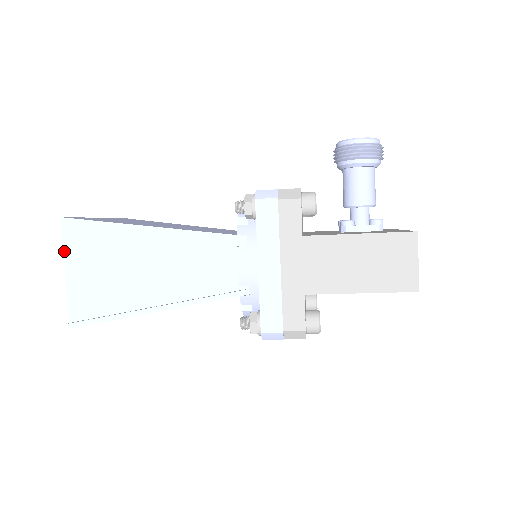
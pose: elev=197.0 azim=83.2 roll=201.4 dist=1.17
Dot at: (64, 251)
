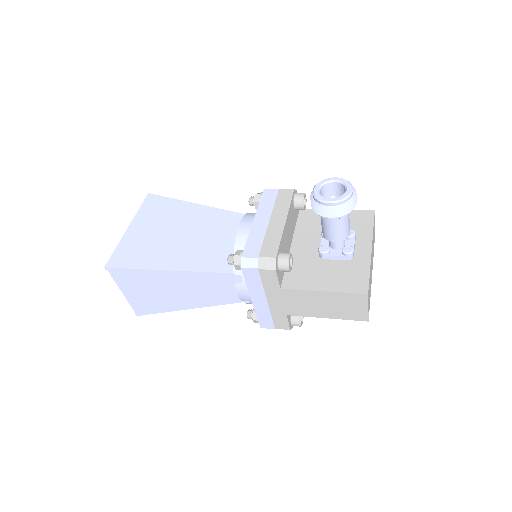
Dot at: (115, 282)
